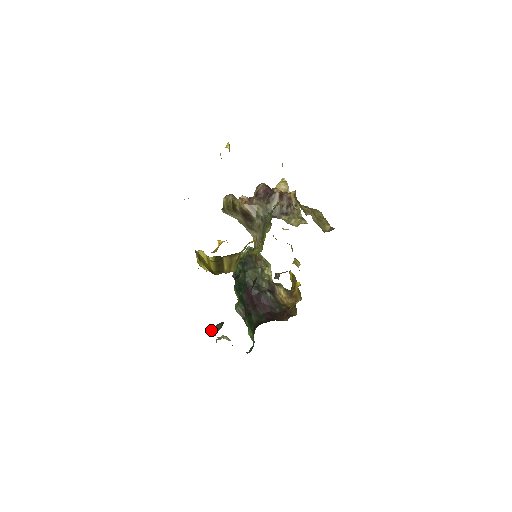
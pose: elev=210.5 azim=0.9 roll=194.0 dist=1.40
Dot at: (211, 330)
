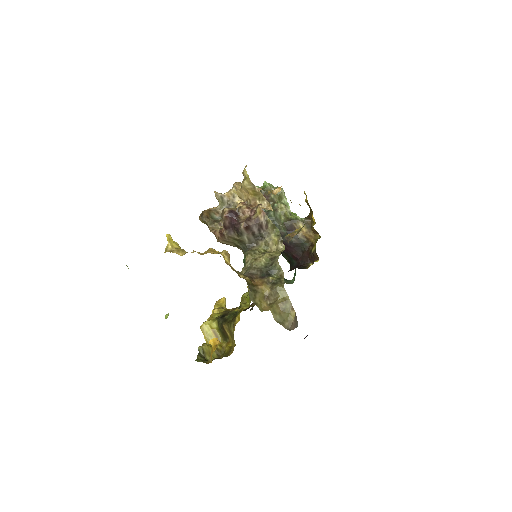
Dot at: occluded
